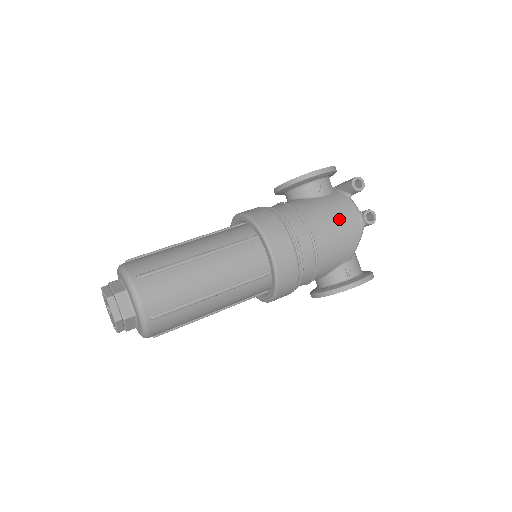
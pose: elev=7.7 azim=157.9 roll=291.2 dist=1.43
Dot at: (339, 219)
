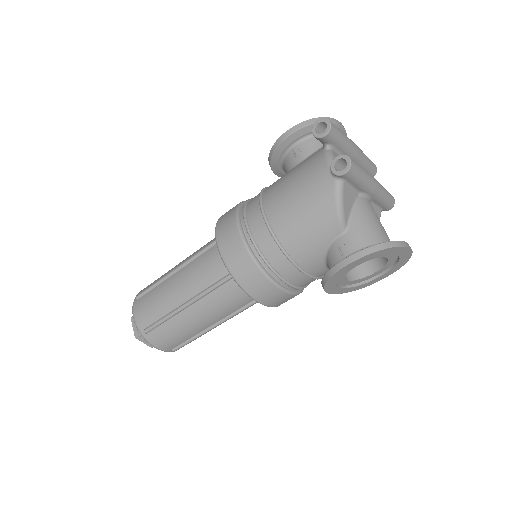
Dot at: (301, 184)
